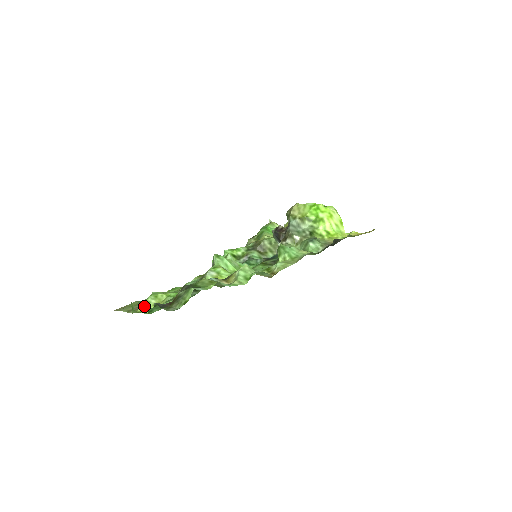
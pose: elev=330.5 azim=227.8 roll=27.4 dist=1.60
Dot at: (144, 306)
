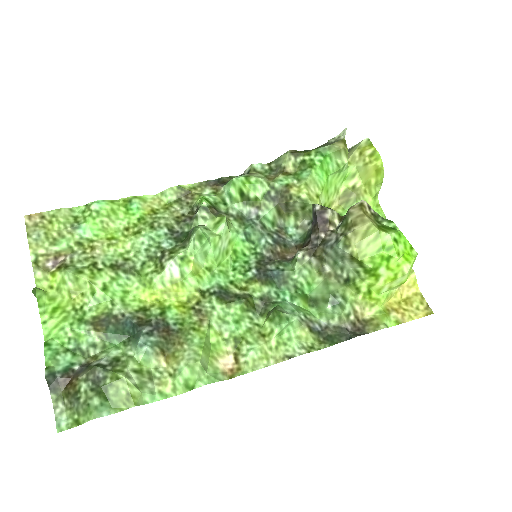
Dot at: (56, 282)
